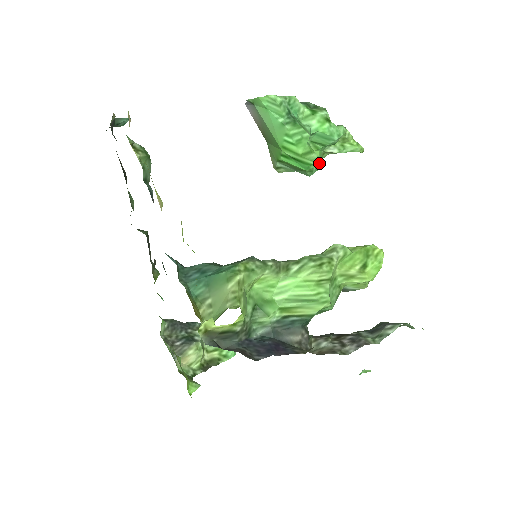
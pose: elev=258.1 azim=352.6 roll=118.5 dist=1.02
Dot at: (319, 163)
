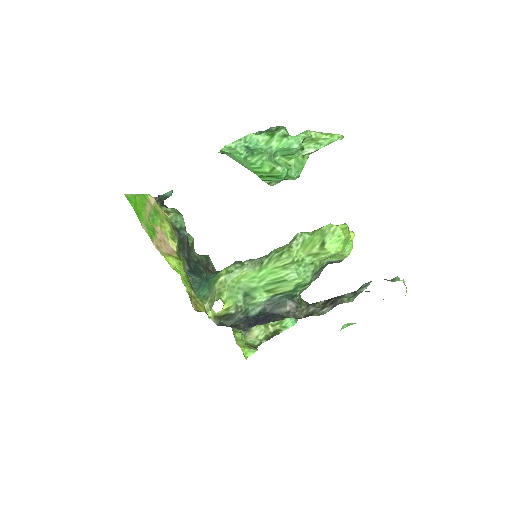
Dot at: (300, 166)
